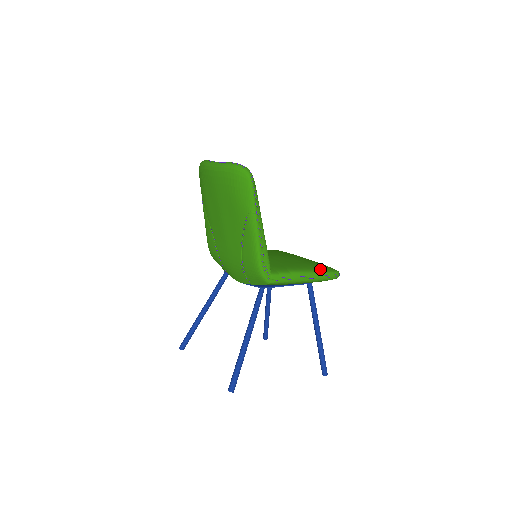
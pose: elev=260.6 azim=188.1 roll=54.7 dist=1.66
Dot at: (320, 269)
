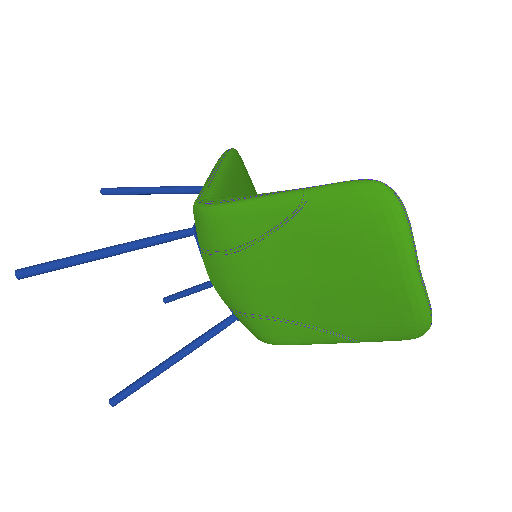
Dot at: occluded
